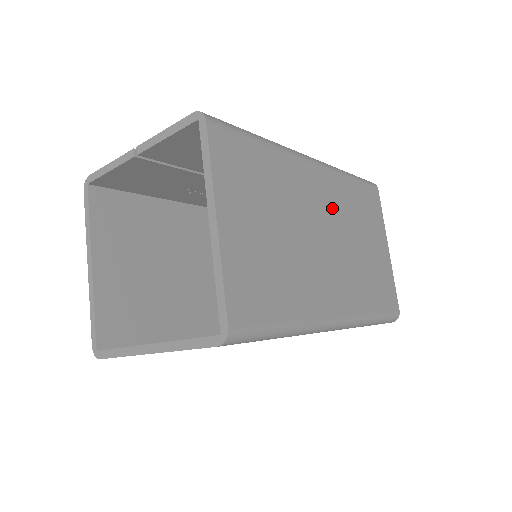
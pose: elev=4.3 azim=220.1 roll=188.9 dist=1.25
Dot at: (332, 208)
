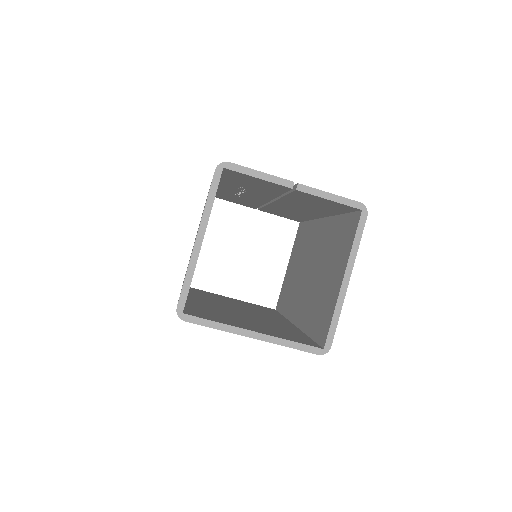
Dot at: occluded
